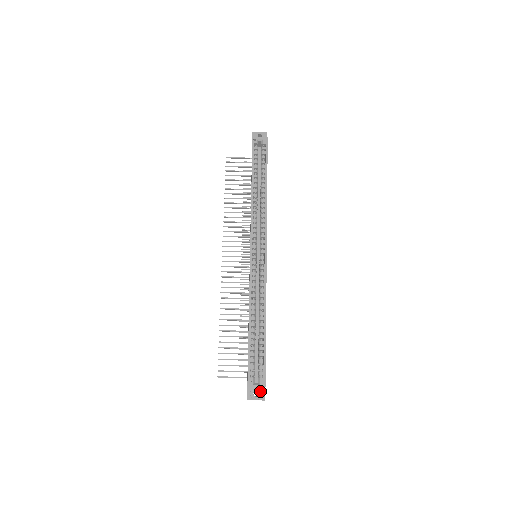
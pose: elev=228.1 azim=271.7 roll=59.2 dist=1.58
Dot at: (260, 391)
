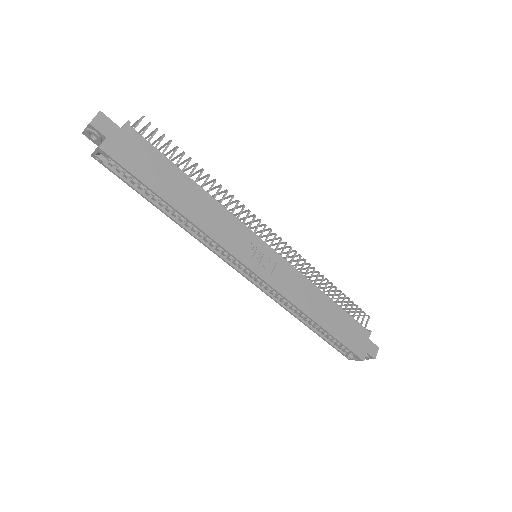
Dot at: occluded
